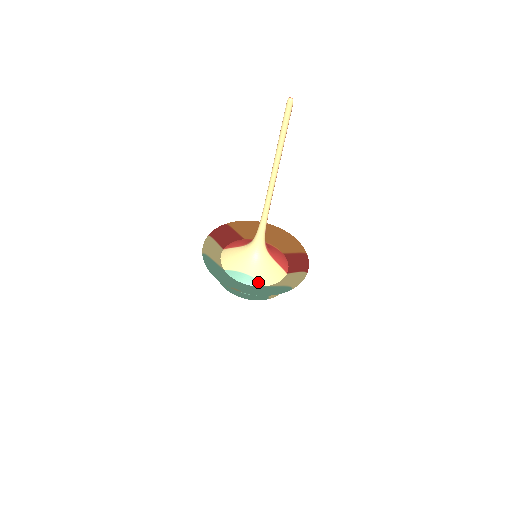
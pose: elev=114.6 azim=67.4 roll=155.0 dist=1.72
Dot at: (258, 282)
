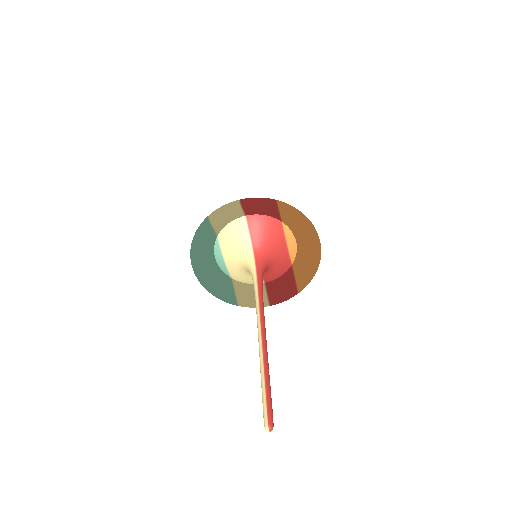
Dot at: (227, 273)
